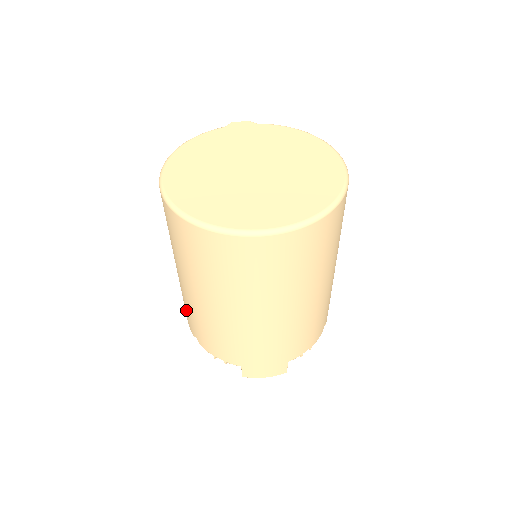
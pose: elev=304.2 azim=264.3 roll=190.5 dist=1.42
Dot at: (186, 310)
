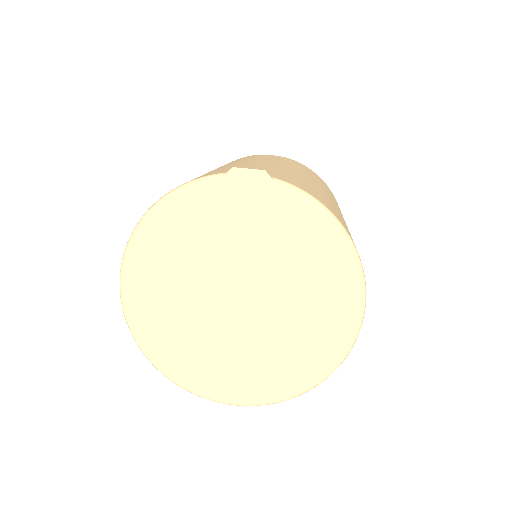
Dot at: occluded
